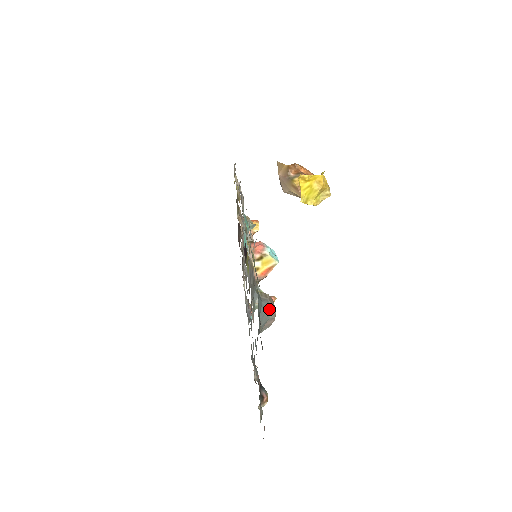
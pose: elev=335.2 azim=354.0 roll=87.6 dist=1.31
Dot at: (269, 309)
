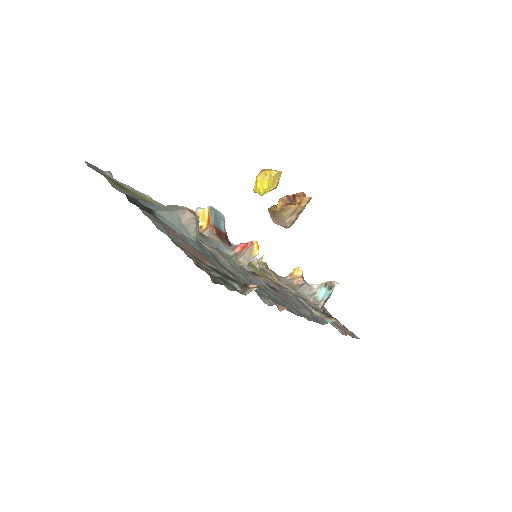
Dot at: (173, 208)
